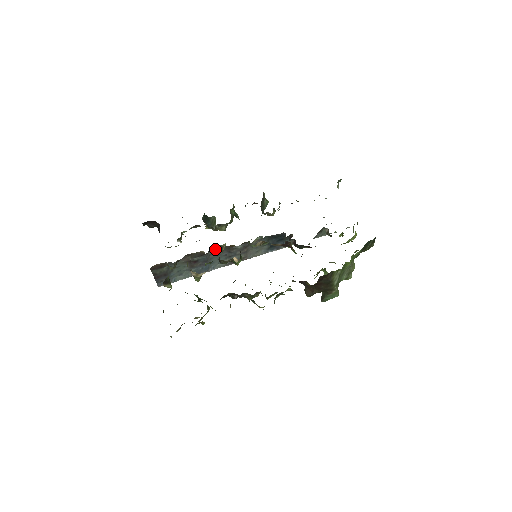
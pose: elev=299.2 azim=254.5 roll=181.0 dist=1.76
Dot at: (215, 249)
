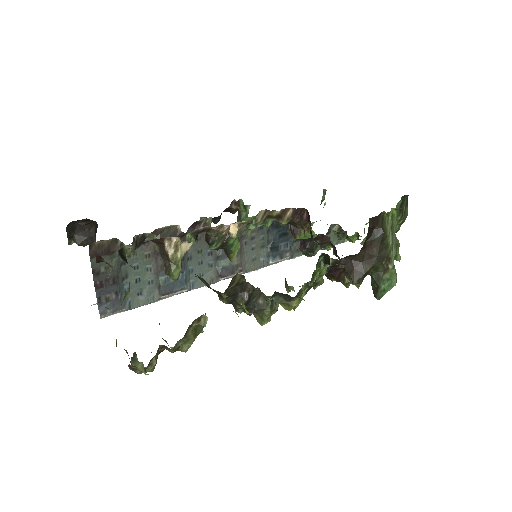
Dot at: occluded
